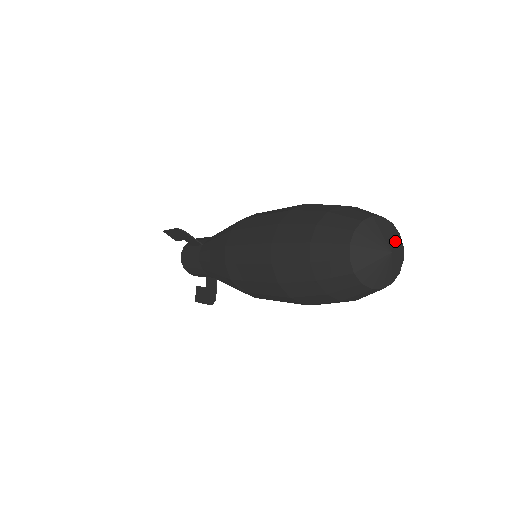
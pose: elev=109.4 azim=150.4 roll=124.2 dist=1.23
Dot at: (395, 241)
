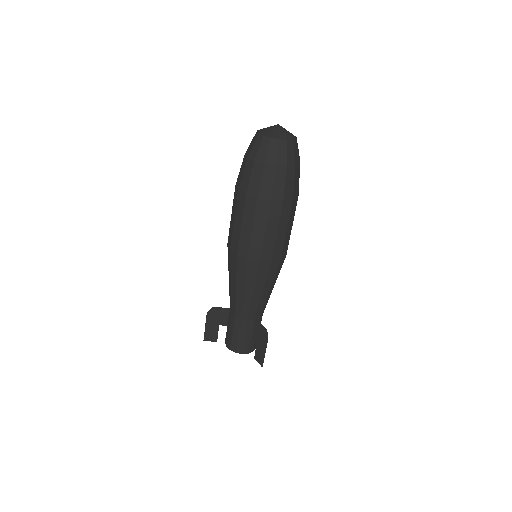
Dot at: occluded
